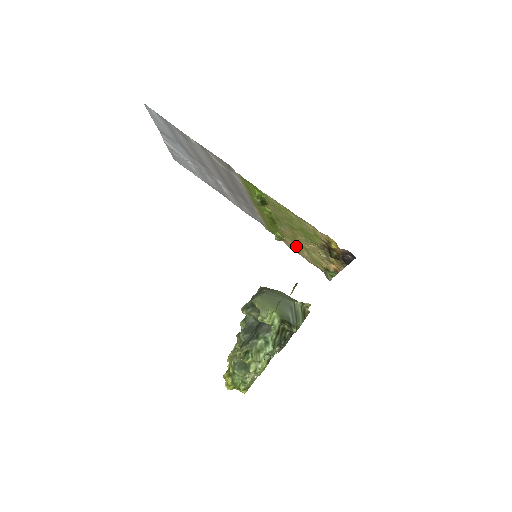
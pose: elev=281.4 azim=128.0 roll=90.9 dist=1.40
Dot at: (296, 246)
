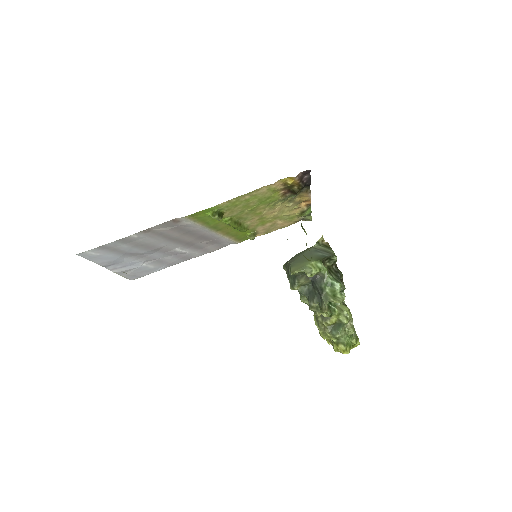
Dot at: (268, 225)
